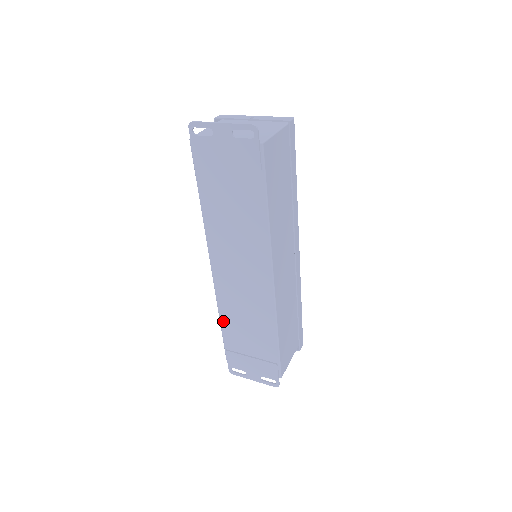
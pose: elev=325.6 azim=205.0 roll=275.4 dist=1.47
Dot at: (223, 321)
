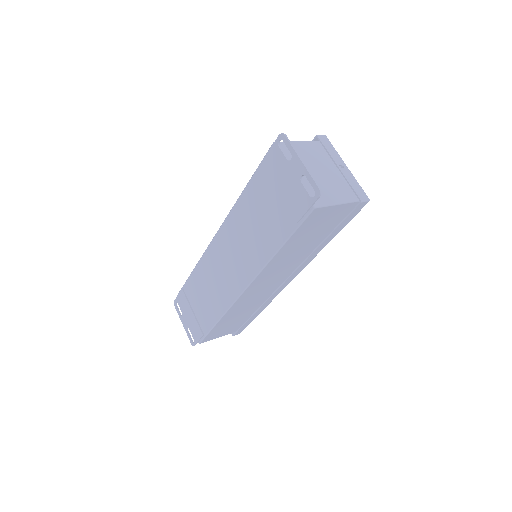
Dot at: (195, 272)
